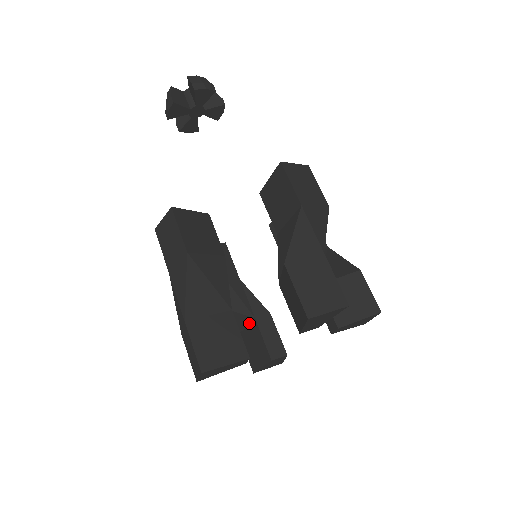
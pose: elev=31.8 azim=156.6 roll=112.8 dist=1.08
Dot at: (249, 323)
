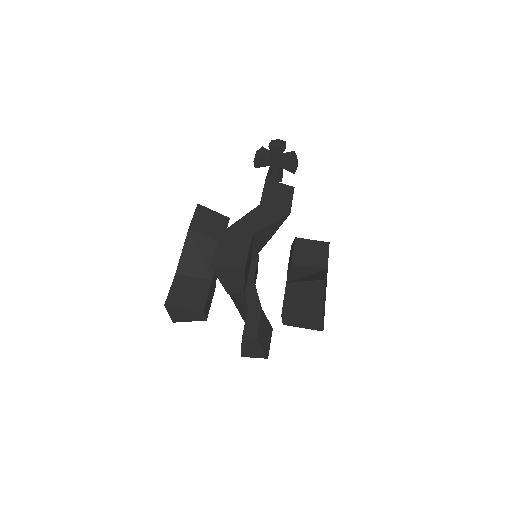
Dot at: occluded
